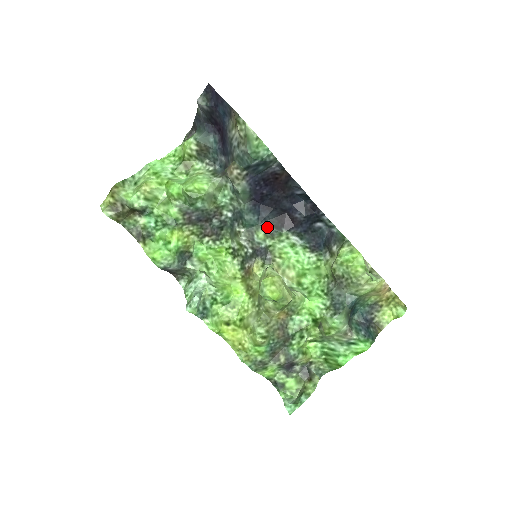
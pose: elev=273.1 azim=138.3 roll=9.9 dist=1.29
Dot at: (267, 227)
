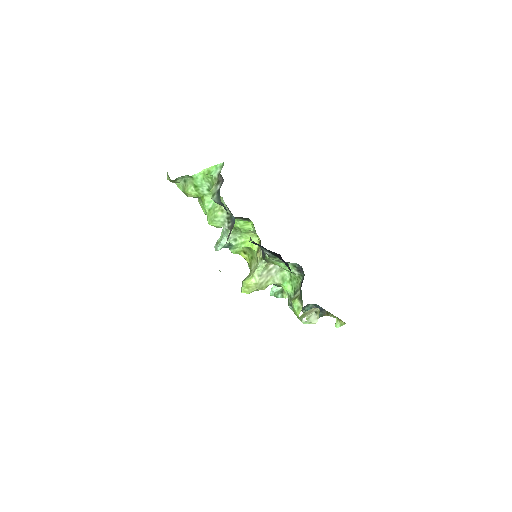
Dot at: (266, 250)
